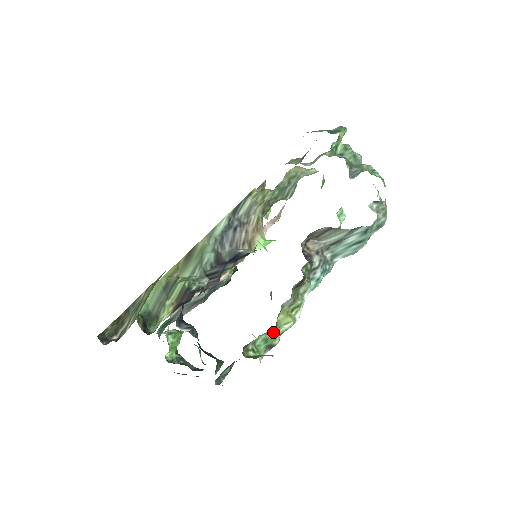
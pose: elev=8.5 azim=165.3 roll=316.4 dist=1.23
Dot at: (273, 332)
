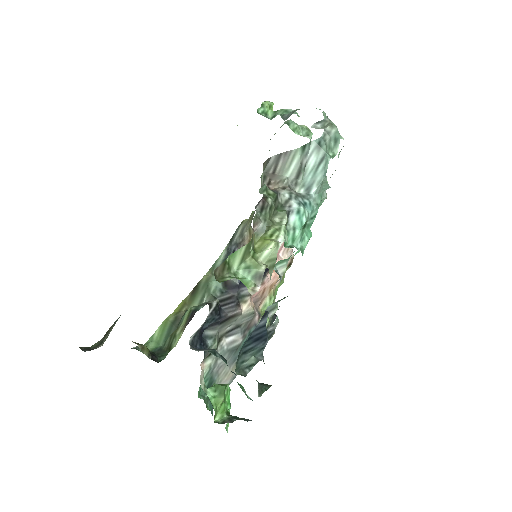
Dot at: (253, 258)
